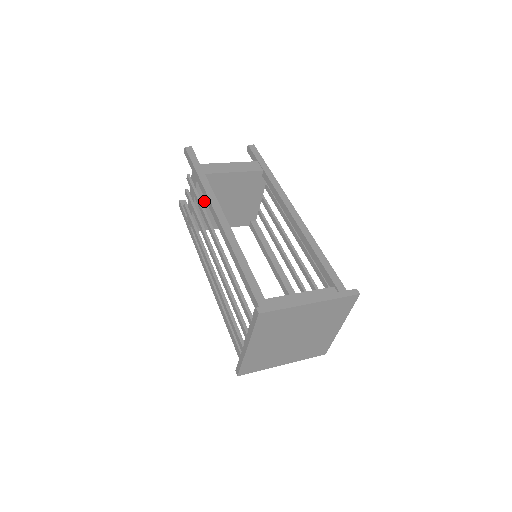
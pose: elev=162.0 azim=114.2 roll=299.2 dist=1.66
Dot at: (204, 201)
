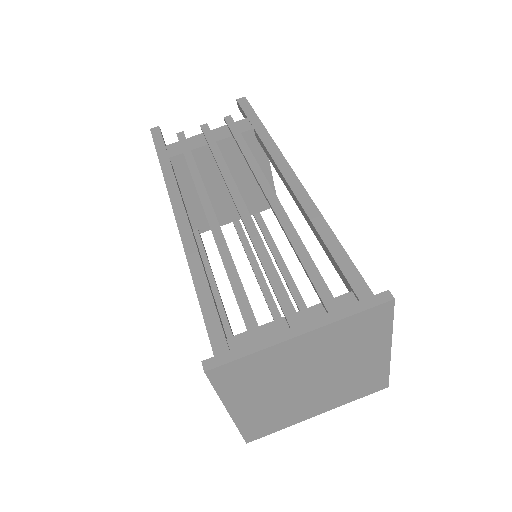
Dot at: occluded
